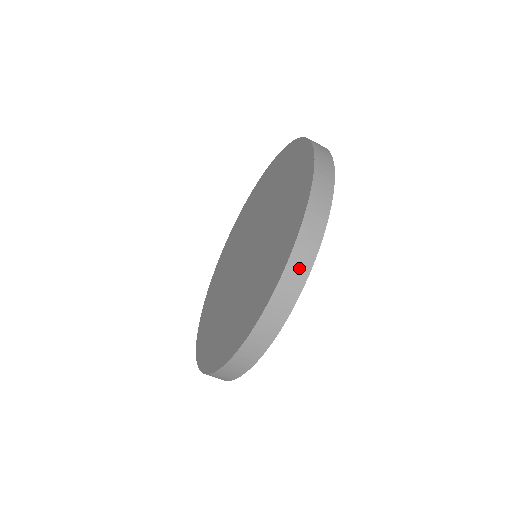
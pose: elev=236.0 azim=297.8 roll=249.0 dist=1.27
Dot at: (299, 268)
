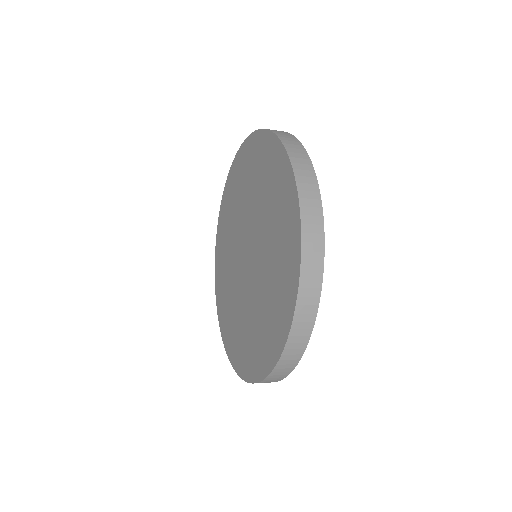
Dot at: (312, 272)
